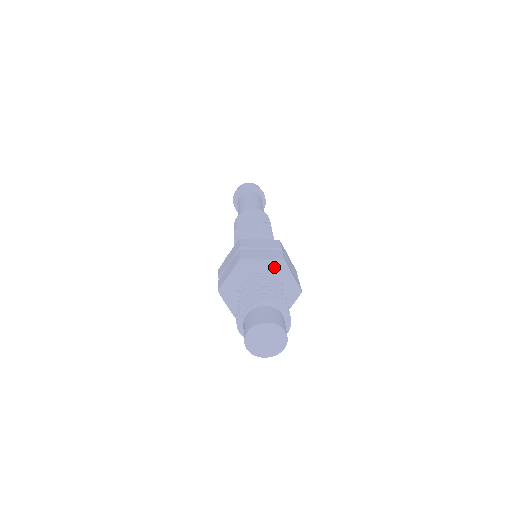
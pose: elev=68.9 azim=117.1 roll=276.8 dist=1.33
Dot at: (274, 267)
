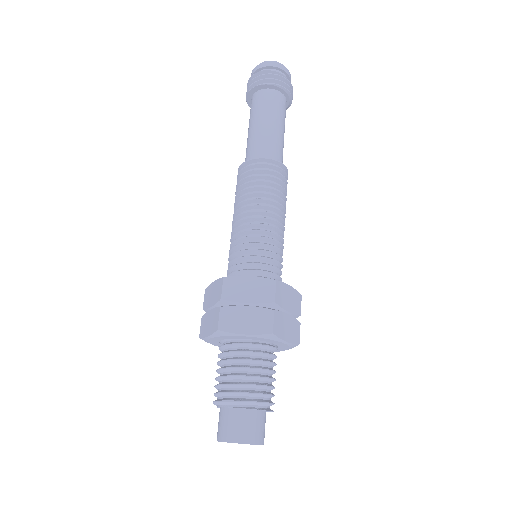
Dot at: (260, 338)
